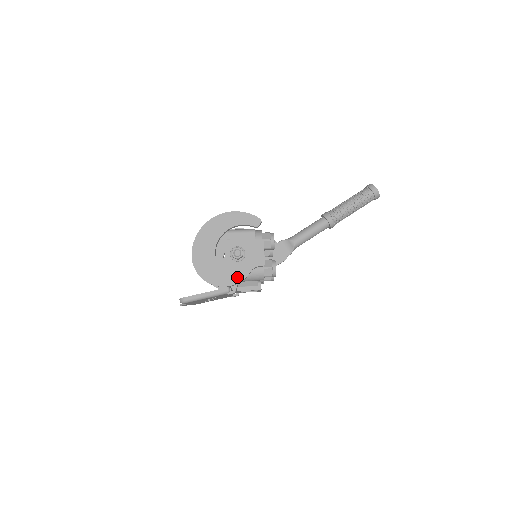
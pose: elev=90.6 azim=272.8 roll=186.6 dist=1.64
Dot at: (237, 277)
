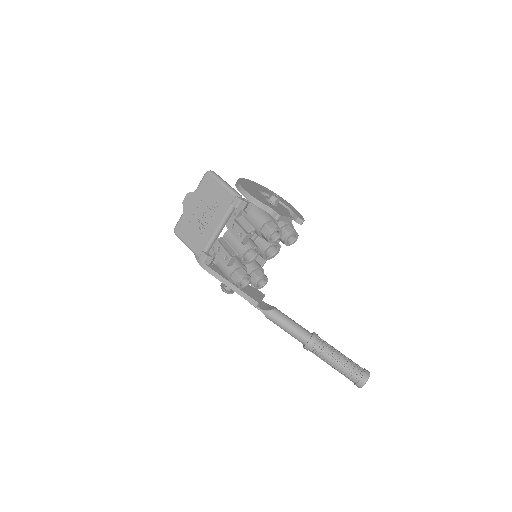
Dot at: (257, 197)
